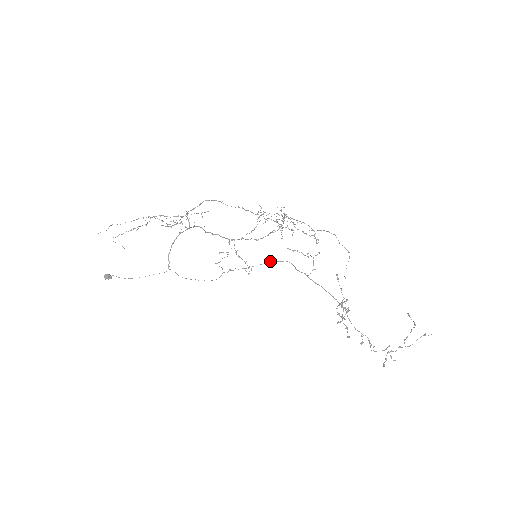
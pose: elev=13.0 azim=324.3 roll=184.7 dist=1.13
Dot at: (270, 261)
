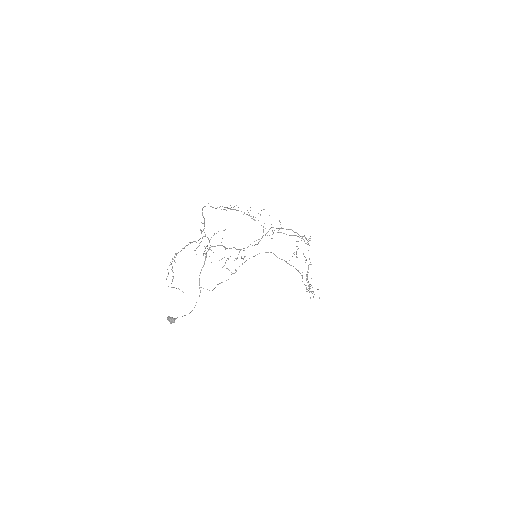
Dot at: occluded
